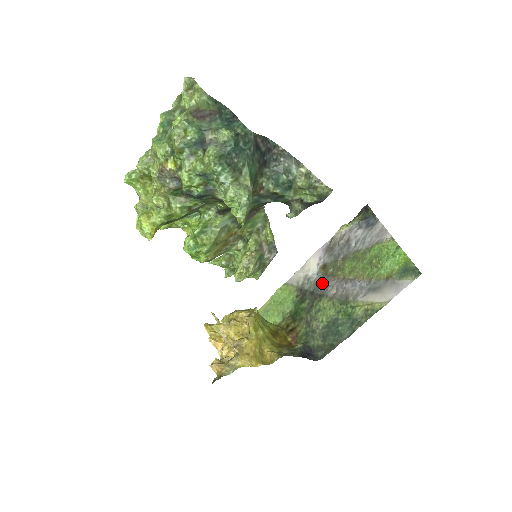
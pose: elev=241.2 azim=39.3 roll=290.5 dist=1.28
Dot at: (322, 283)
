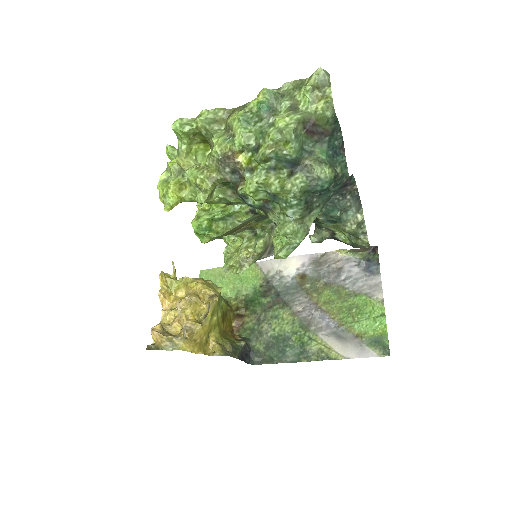
Dot at: (292, 291)
